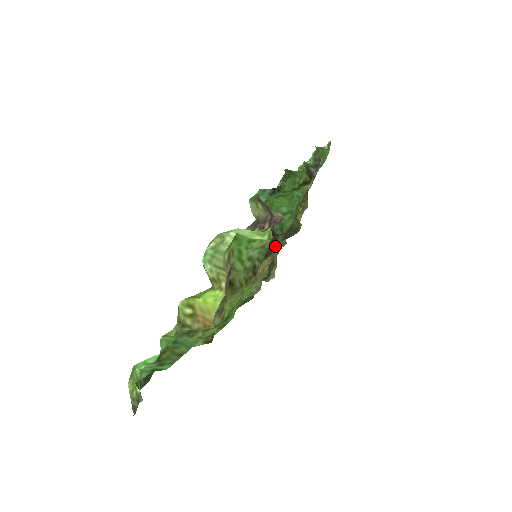
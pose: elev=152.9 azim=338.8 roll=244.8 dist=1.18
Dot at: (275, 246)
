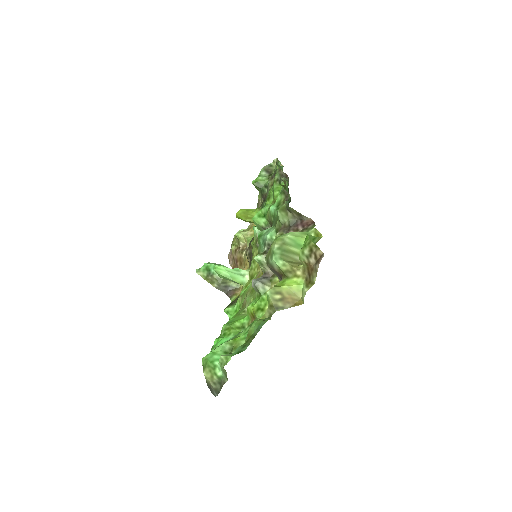
Dot at: occluded
